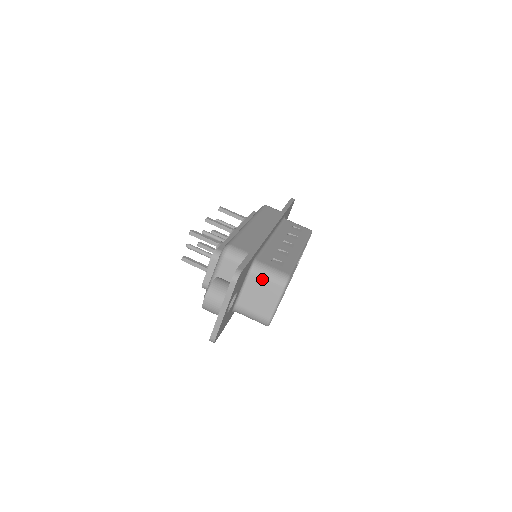
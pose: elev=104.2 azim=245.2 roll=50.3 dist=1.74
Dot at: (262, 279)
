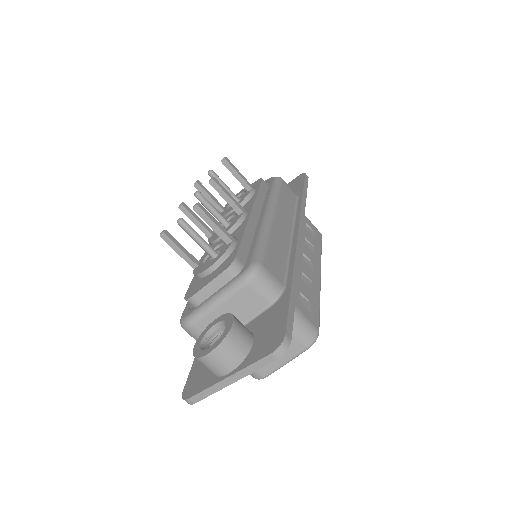
Dot at: occluded
